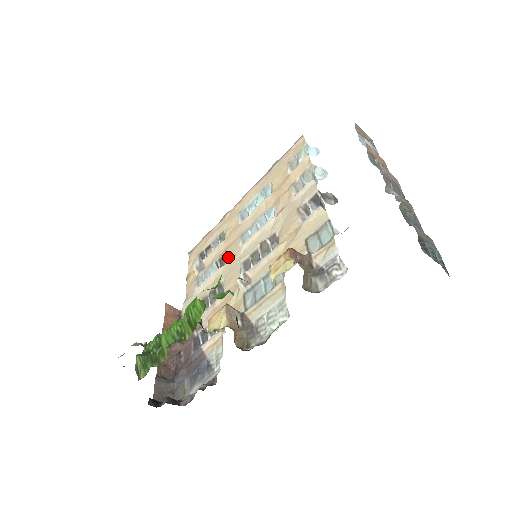
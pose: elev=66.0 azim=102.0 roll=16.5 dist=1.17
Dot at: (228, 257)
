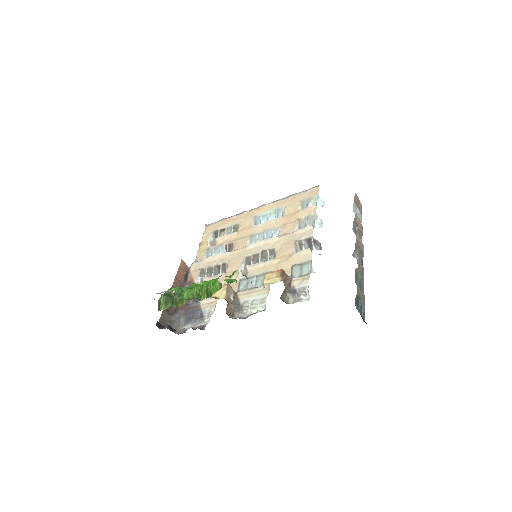
Dot at: (236, 247)
